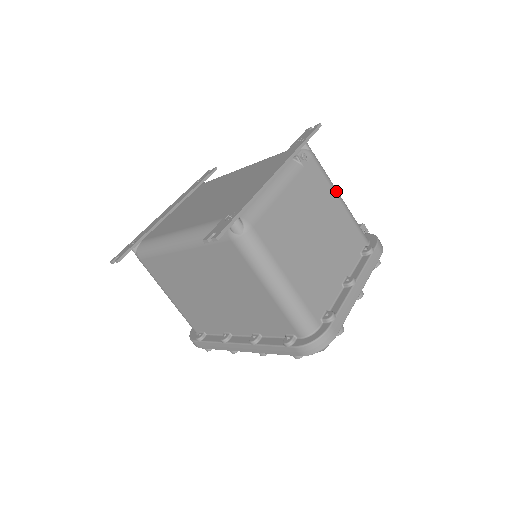
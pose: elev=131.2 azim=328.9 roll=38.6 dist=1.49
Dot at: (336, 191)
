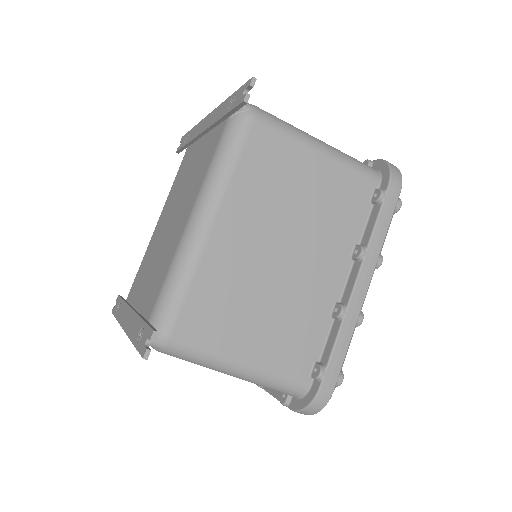
Dot at: occluded
